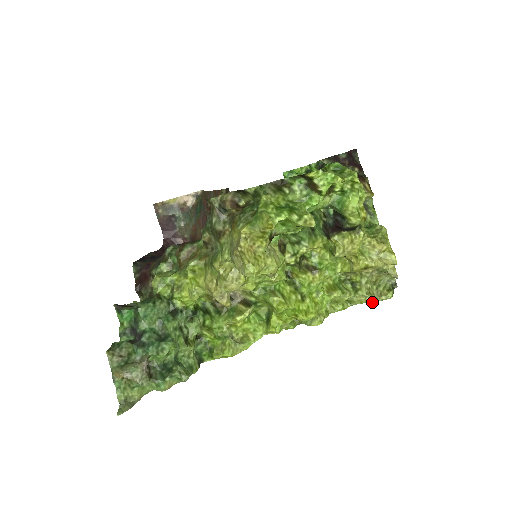
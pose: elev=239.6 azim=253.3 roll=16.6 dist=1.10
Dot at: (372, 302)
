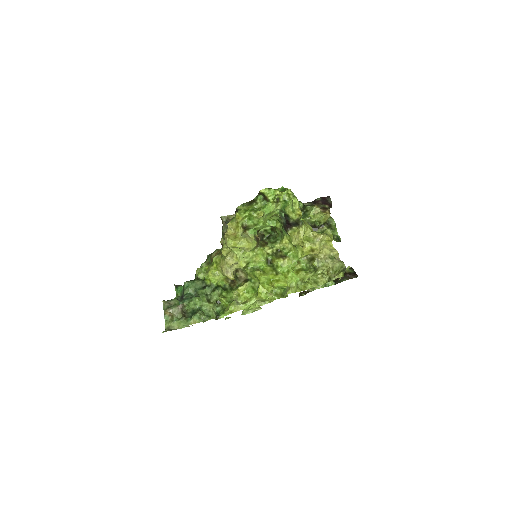
Dot at: occluded
